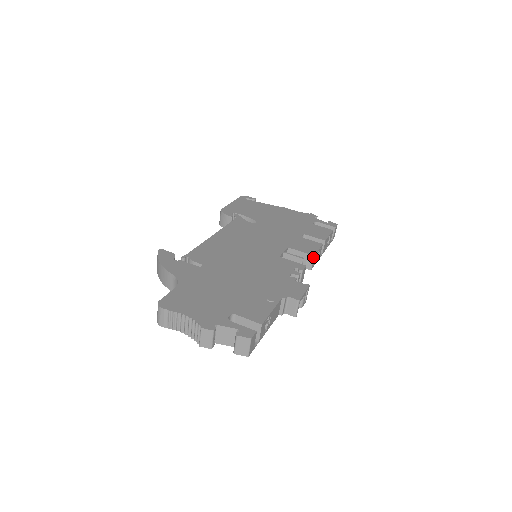
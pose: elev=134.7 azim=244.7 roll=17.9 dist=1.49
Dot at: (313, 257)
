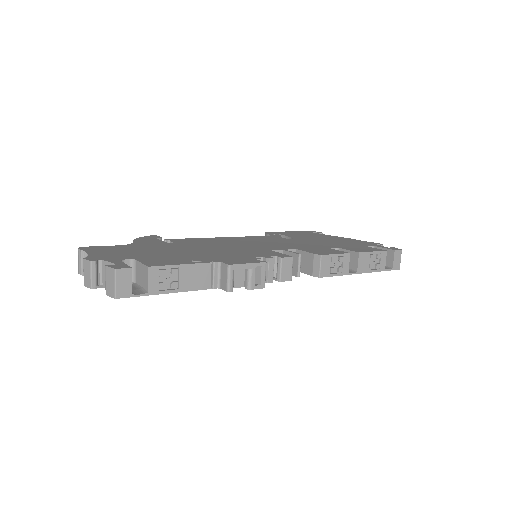
Dot at: (320, 258)
